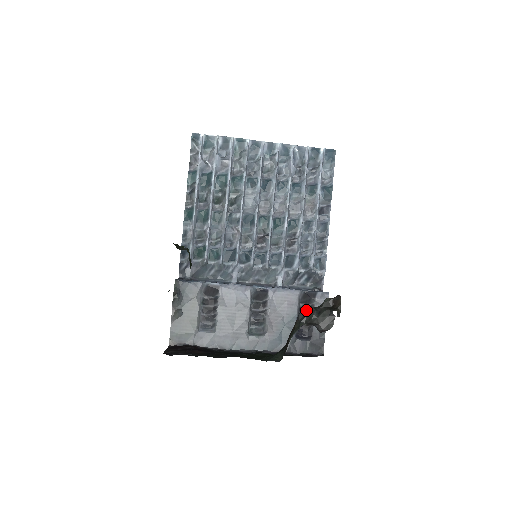
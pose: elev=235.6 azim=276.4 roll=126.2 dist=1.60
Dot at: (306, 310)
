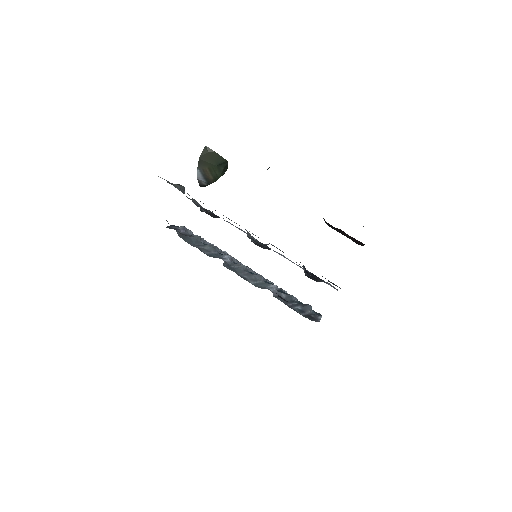
Dot at: occluded
